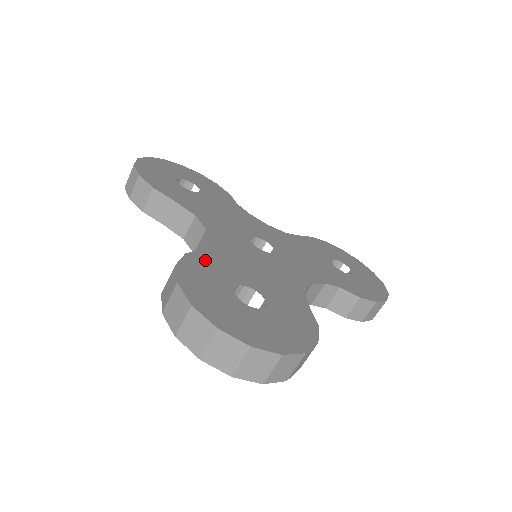
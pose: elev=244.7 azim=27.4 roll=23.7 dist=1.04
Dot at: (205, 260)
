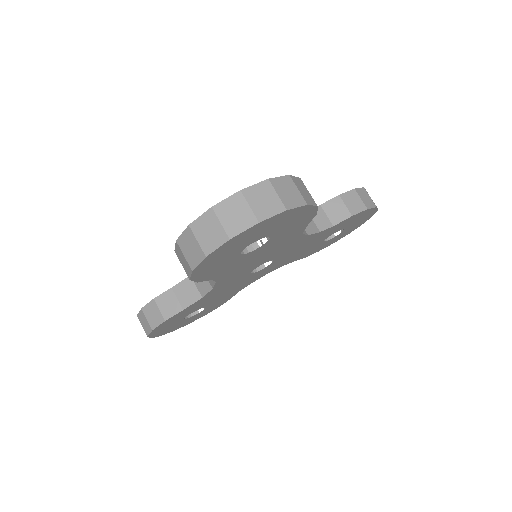
Dot at: occluded
